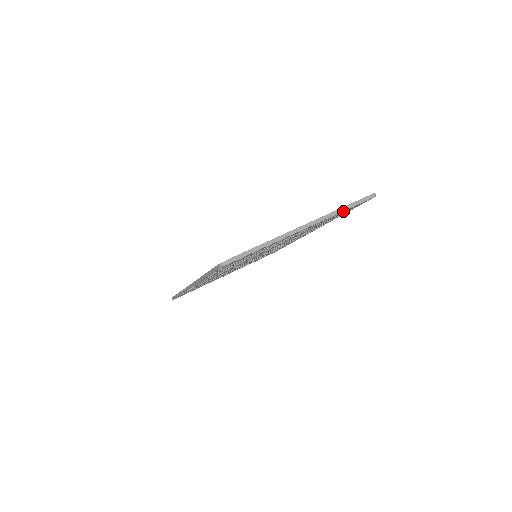
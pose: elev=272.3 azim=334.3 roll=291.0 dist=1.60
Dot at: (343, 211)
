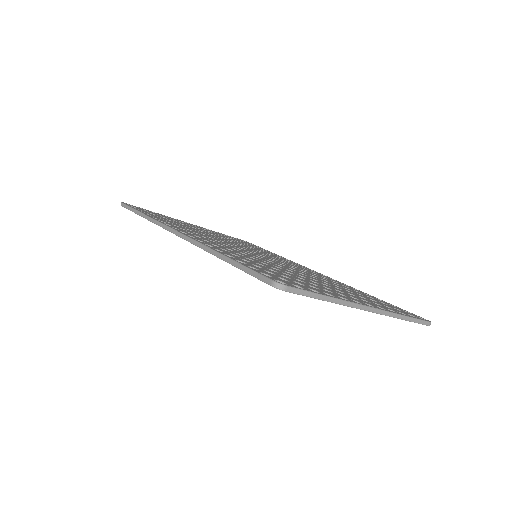
Dot at: occluded
